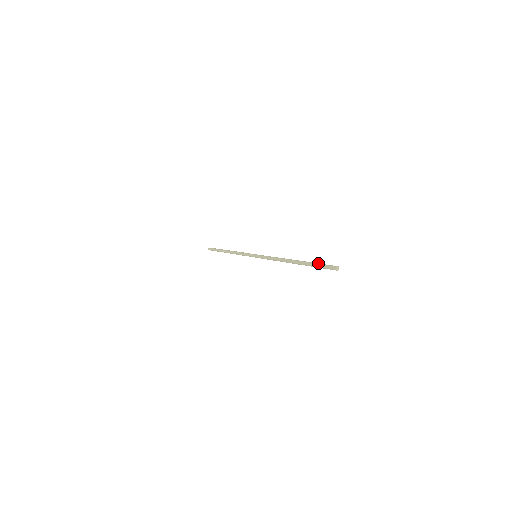
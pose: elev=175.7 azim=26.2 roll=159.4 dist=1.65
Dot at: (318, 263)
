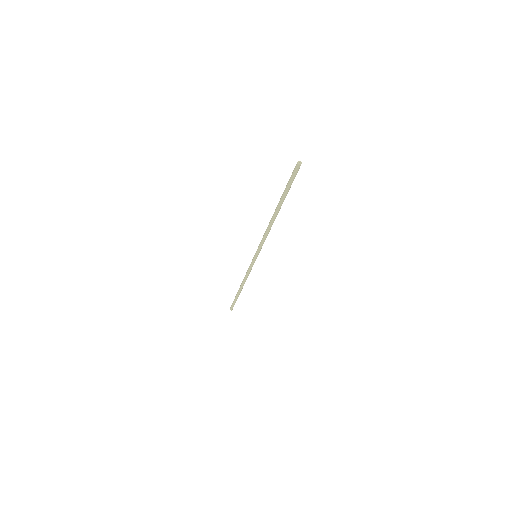
Dot at: (288, 182)
